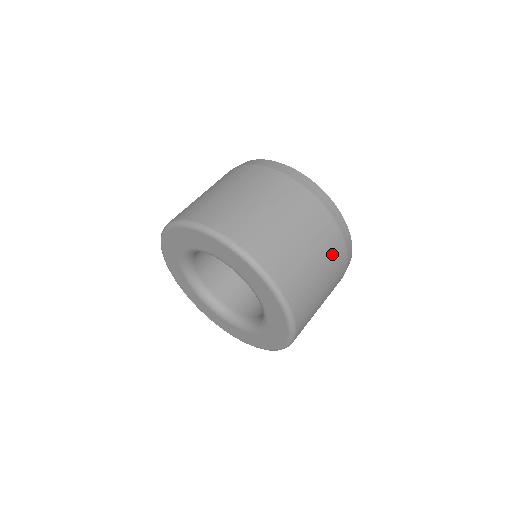
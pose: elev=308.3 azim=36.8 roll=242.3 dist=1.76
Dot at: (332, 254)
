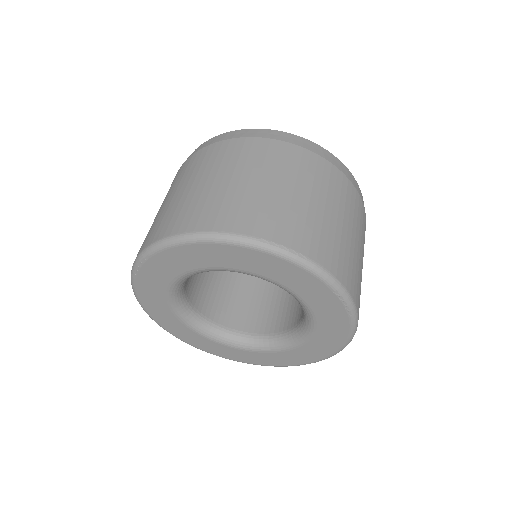
Dot at: (362, 228)
